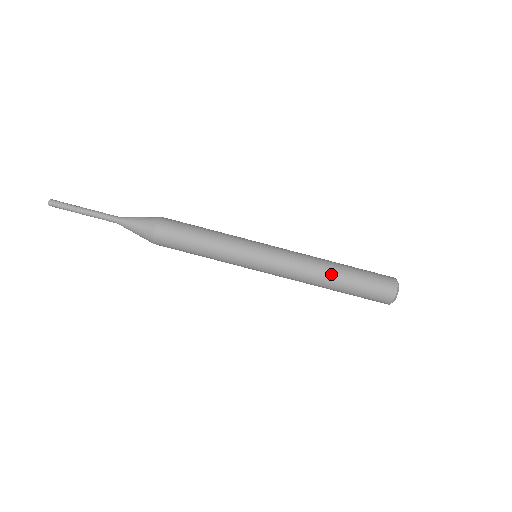
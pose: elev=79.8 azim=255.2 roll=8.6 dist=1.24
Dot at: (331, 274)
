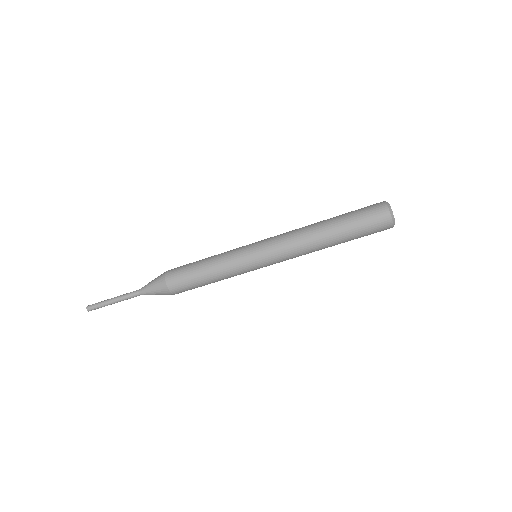
Dot at: (321, 227)
